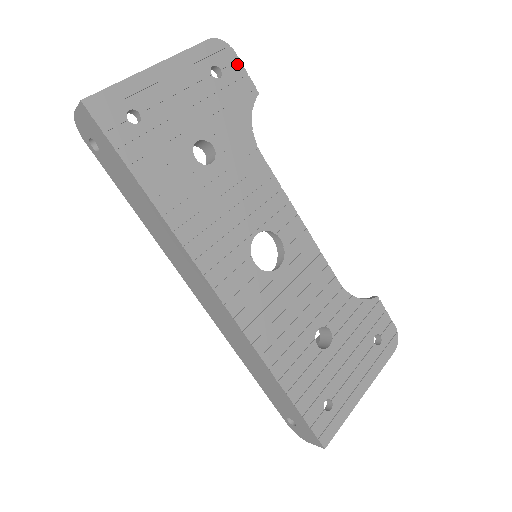
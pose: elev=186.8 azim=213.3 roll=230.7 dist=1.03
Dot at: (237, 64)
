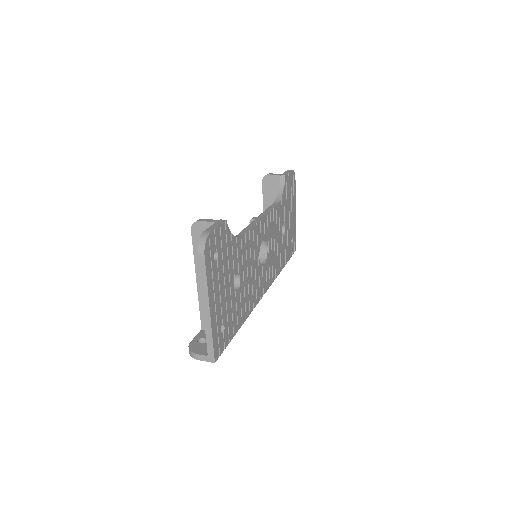
Dot at: (215, 233)
